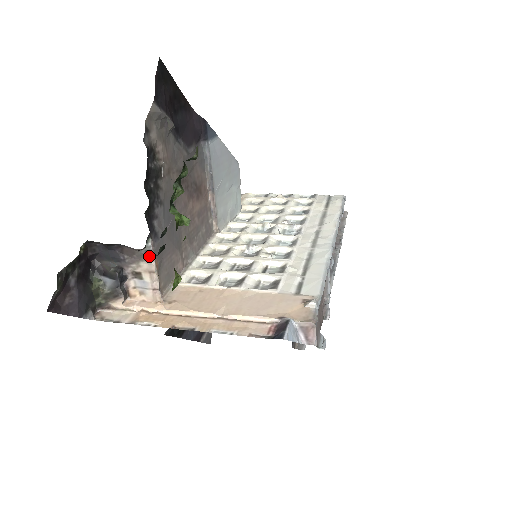
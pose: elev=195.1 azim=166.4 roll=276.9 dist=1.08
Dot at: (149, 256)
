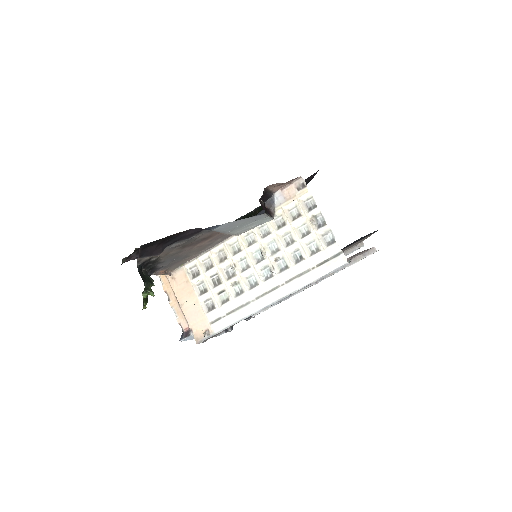
Dot at: (156, 273)
